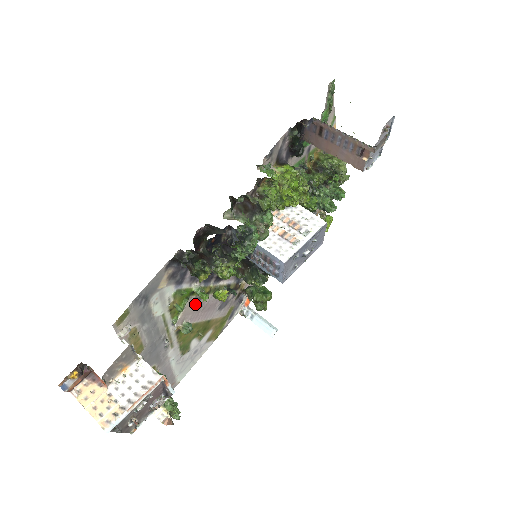
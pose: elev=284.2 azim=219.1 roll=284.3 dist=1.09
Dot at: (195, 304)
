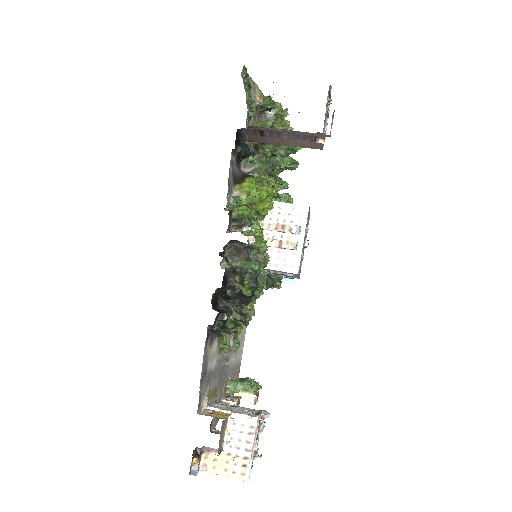
Dot at: occluded
